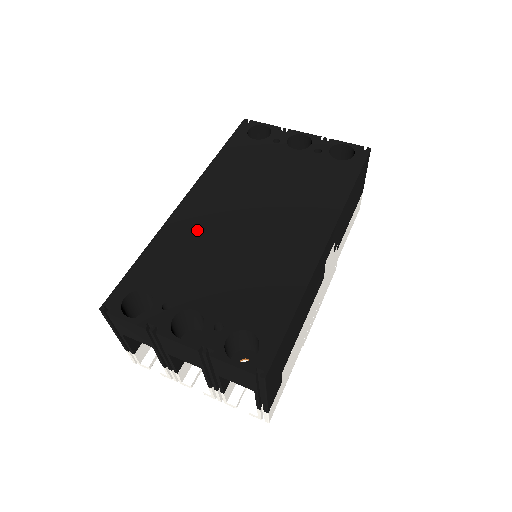
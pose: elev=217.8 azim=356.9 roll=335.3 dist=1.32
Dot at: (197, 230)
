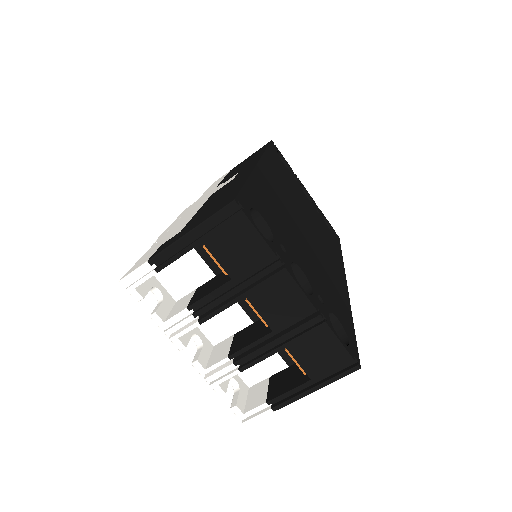
Dot at: (278, 198)
